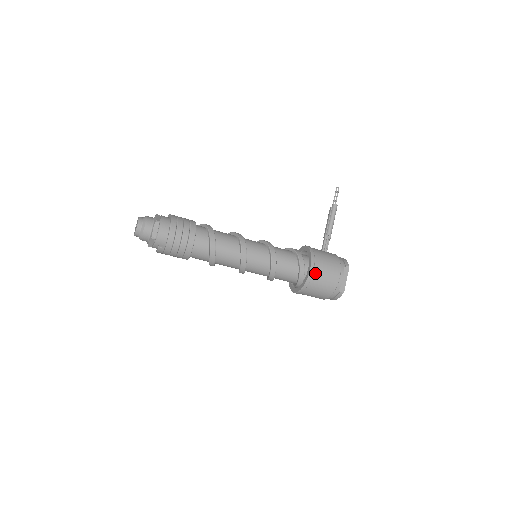
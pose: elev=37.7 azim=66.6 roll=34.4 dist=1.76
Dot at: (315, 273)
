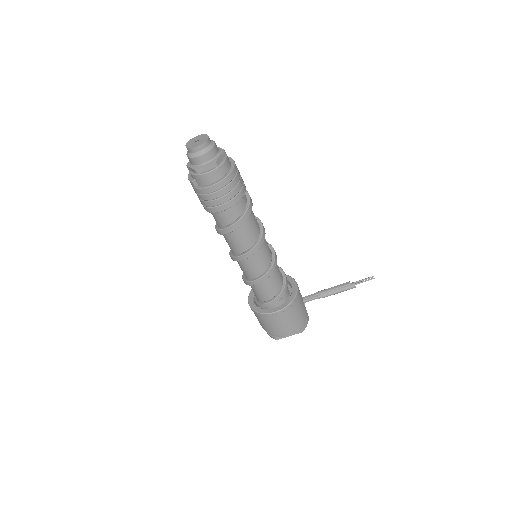
Dot at: (275, 316)
